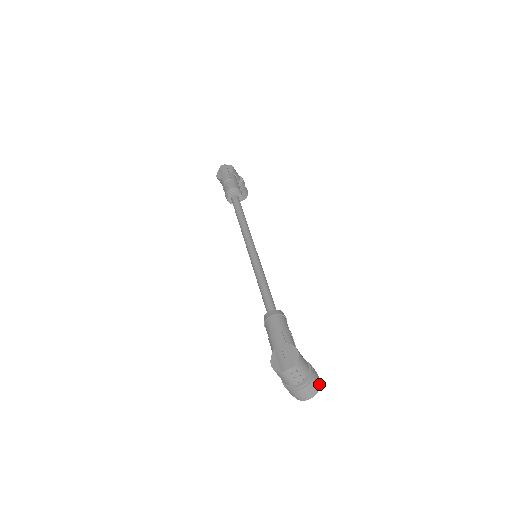
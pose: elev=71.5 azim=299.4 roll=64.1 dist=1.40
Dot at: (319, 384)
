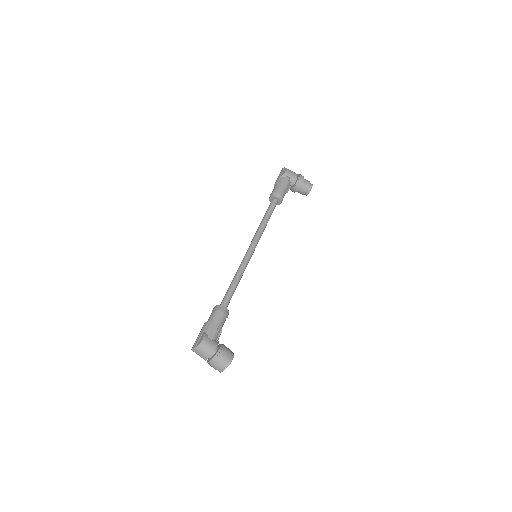
Dot at: (227, 364)
